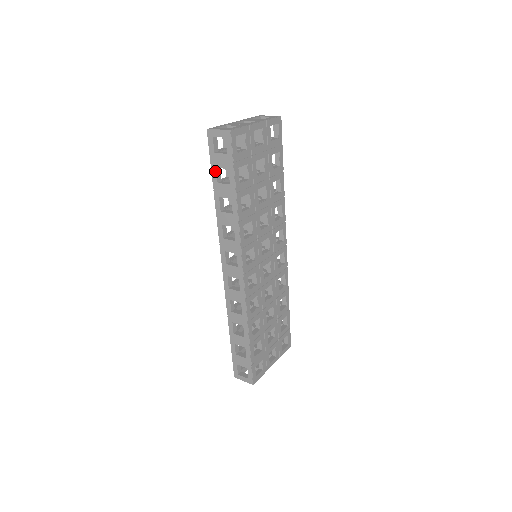
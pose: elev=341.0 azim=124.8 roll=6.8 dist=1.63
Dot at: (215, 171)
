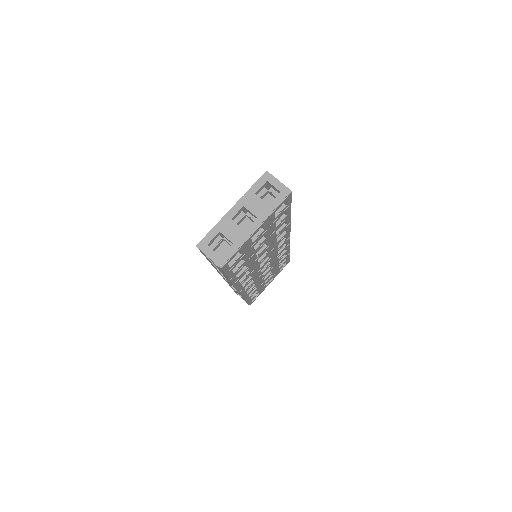
Dot at: occluded
